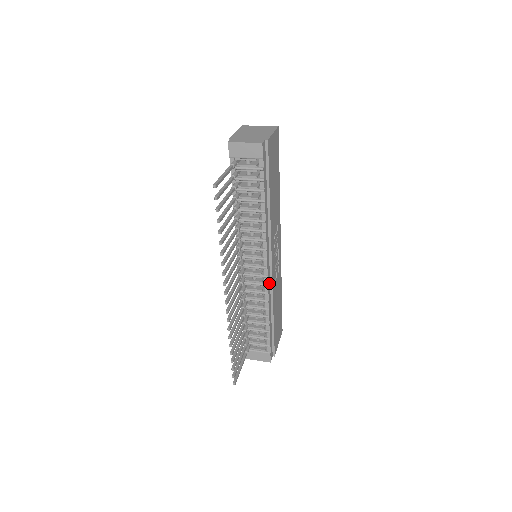
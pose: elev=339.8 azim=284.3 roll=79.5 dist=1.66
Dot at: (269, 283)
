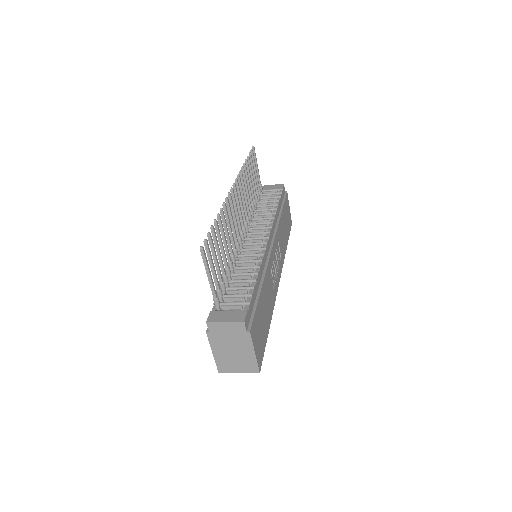
Dot at: (266, 255)
